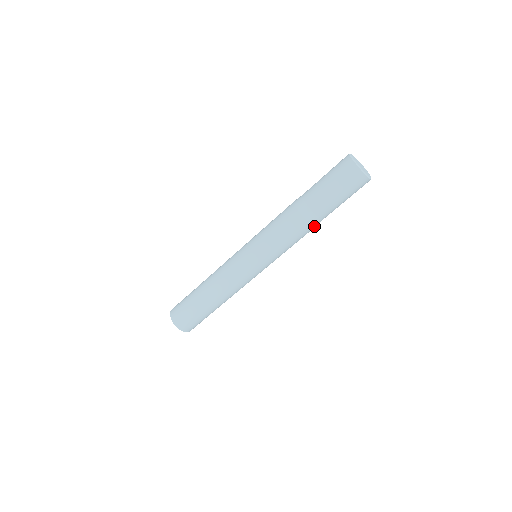
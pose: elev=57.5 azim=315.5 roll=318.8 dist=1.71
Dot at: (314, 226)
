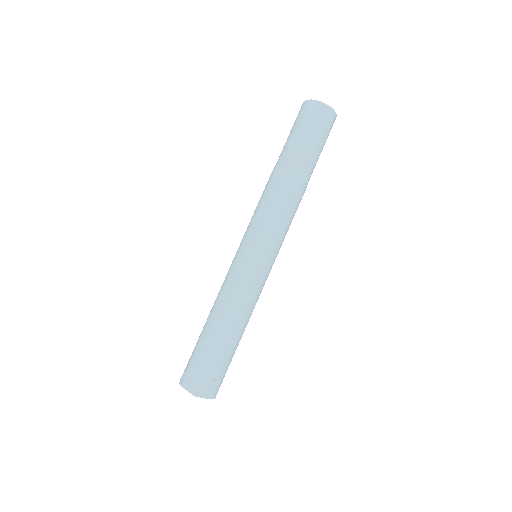
Dot at: (303, 185)
